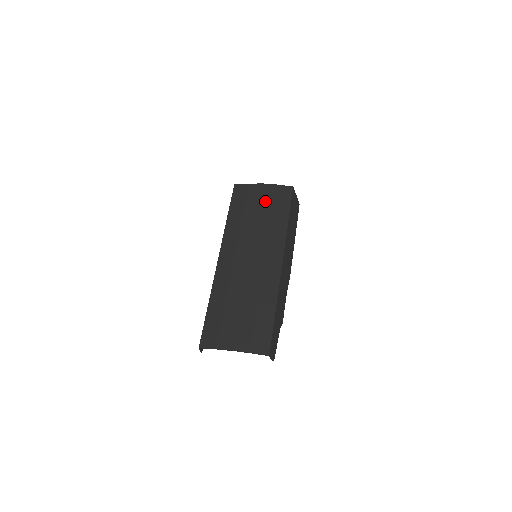
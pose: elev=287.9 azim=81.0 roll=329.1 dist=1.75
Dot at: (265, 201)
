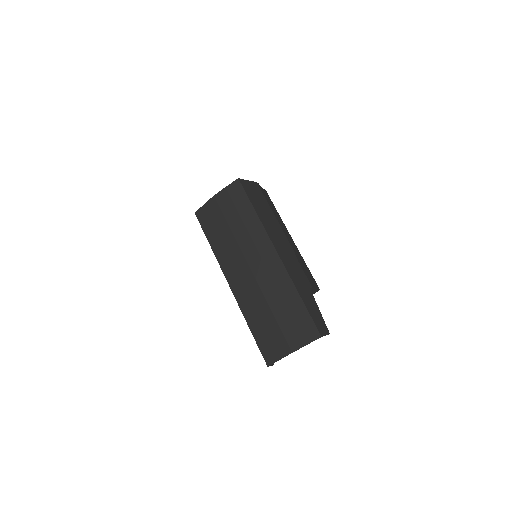
Dot at: (226, 210)
